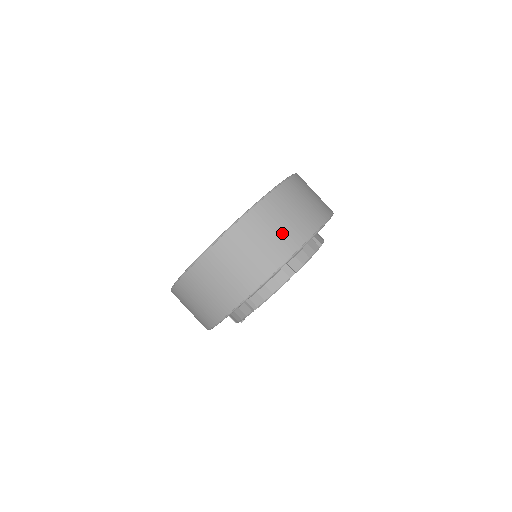
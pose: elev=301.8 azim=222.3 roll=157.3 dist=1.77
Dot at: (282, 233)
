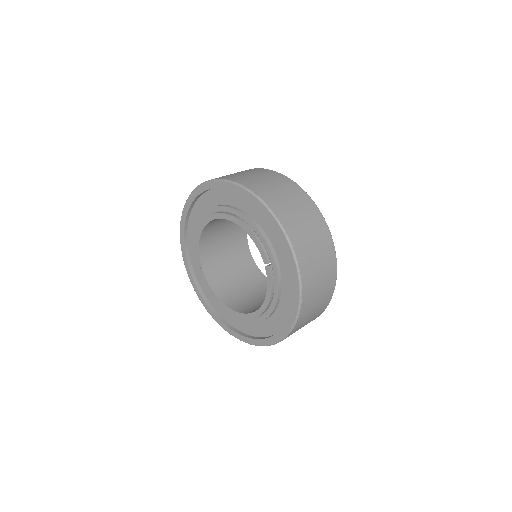
Dot at: (322, 256)
